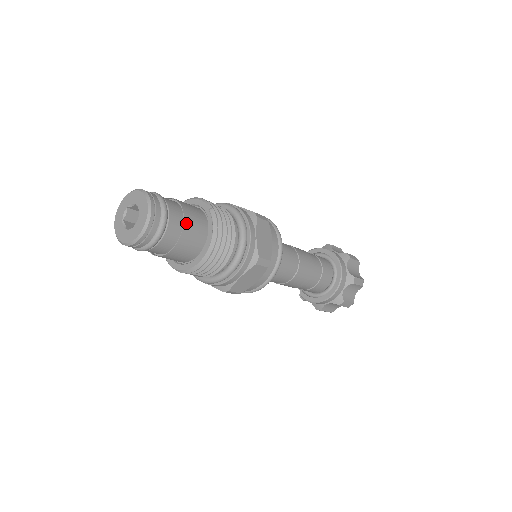
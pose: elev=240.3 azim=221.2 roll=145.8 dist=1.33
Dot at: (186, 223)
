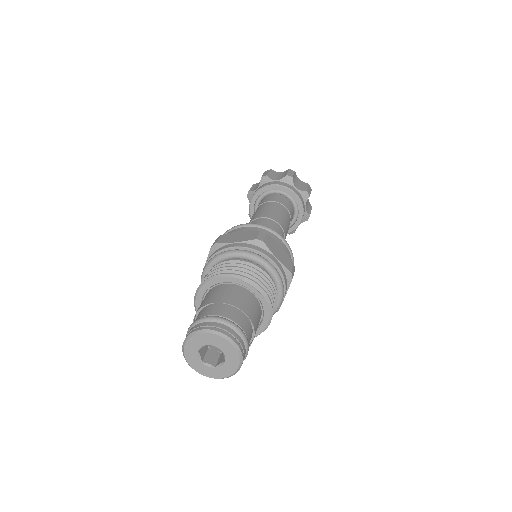
Dot at: (249, 315)
